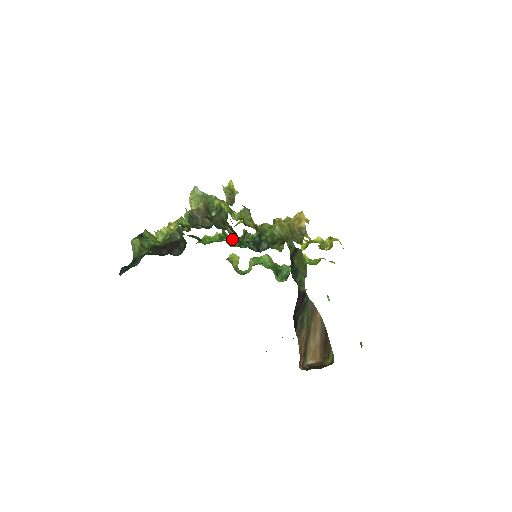
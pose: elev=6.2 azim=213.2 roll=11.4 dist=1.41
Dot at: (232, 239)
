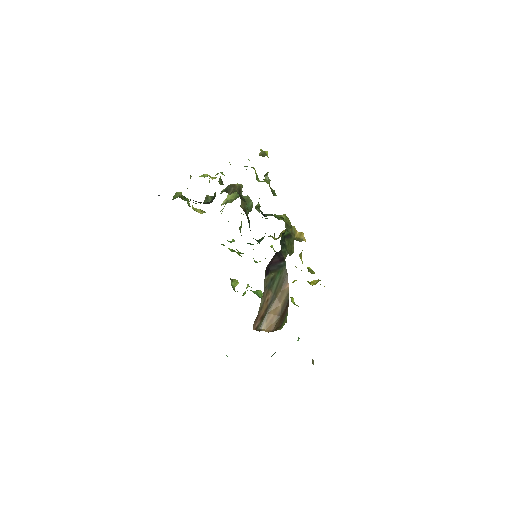
Dot at: (248, 210)
